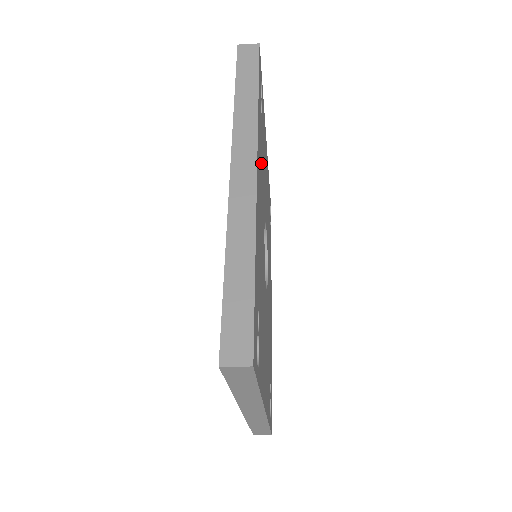
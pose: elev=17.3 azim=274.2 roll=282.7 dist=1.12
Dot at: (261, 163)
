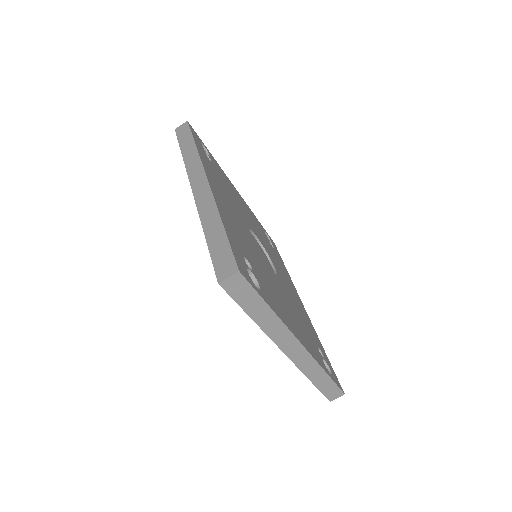
Dot at: (221, 186)
